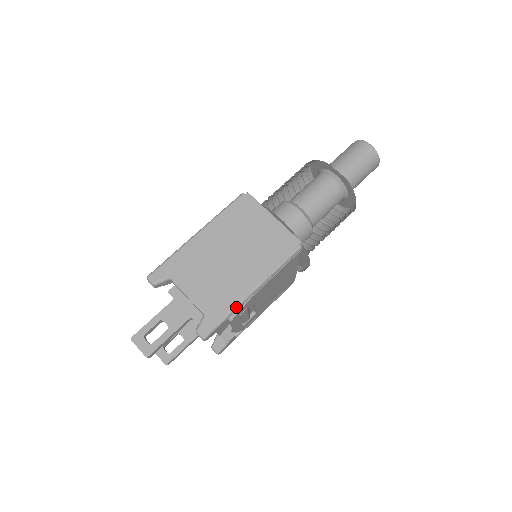
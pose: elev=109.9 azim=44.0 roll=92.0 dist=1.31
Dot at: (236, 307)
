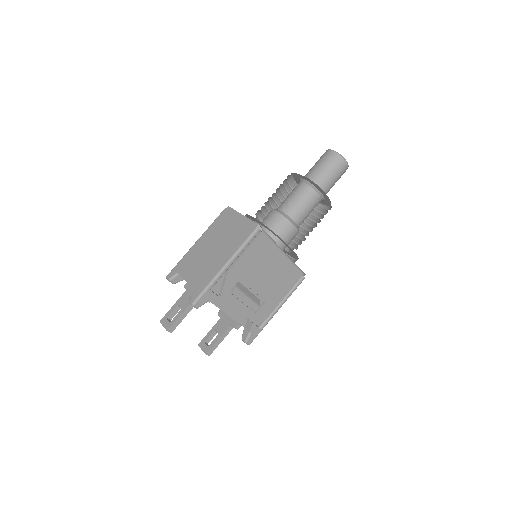
Dot at: (213, 279)
